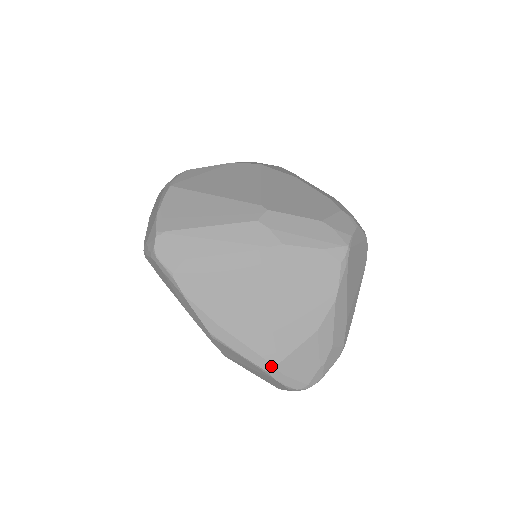
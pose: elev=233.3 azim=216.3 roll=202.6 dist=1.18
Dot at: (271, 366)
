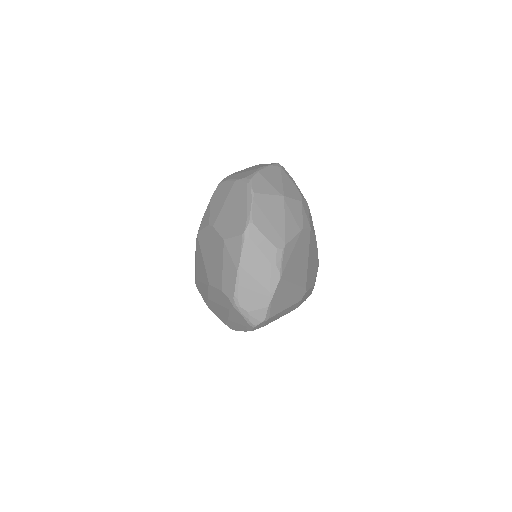
Dot at: occluded
